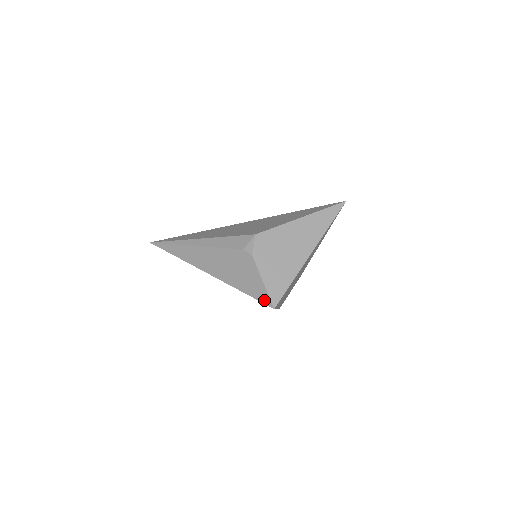
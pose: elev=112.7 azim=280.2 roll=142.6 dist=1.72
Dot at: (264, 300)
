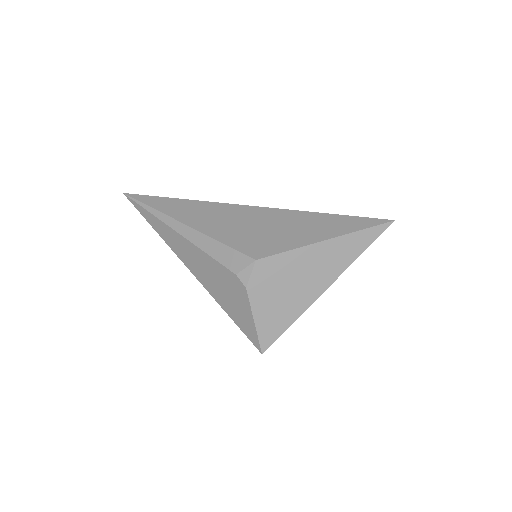
Dot at: (252, 339)
